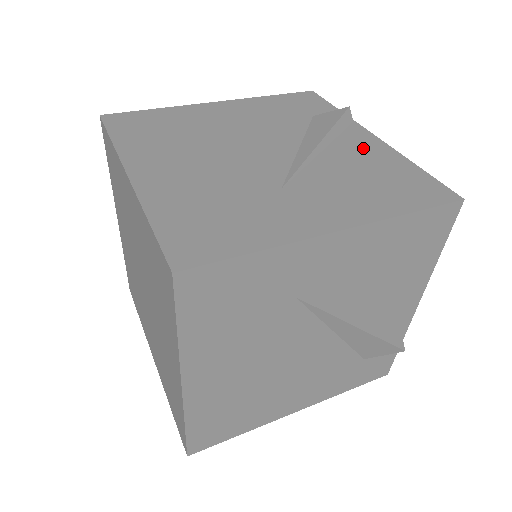
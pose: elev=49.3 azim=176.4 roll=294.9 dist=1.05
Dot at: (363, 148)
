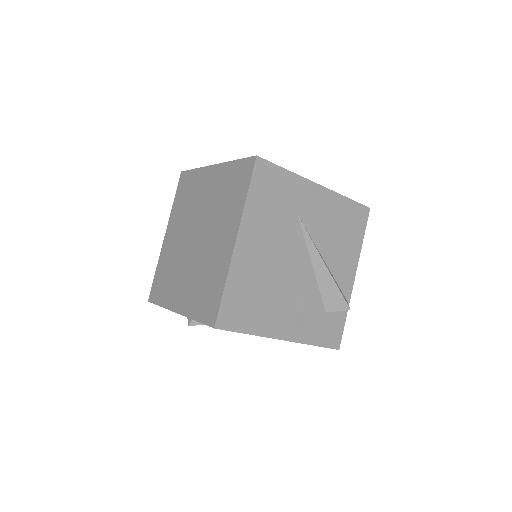
Dot at: occluded
